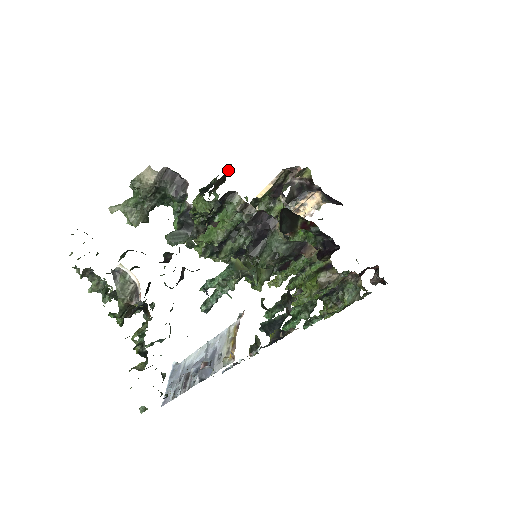
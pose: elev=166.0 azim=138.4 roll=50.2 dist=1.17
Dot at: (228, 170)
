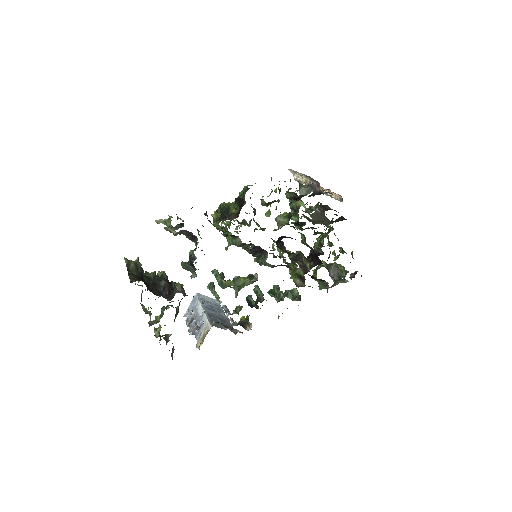
Dot at: (239, 213)
